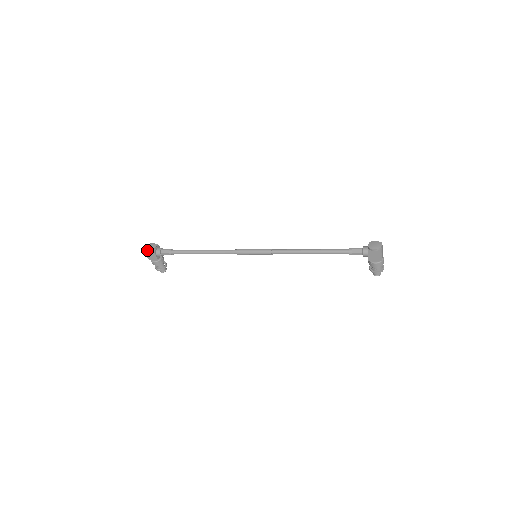
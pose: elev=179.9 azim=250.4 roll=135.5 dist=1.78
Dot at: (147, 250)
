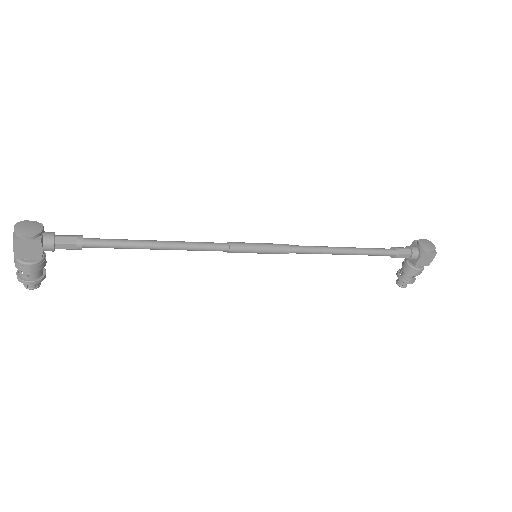
Dot at: (22, 234)
